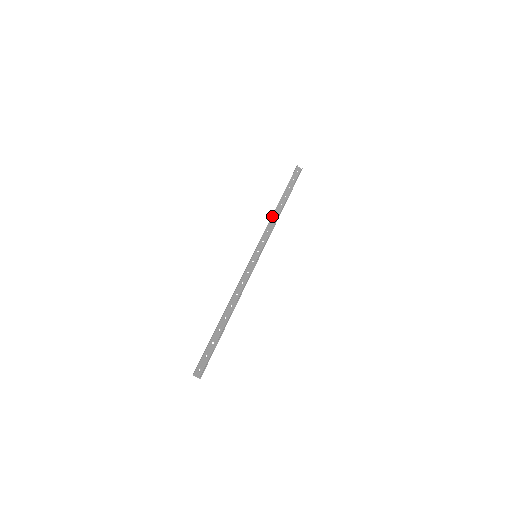
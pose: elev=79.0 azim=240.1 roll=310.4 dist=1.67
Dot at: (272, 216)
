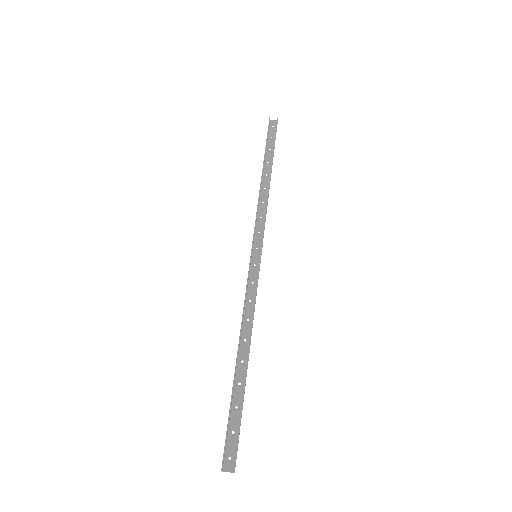
Dot at: (259, 194)
